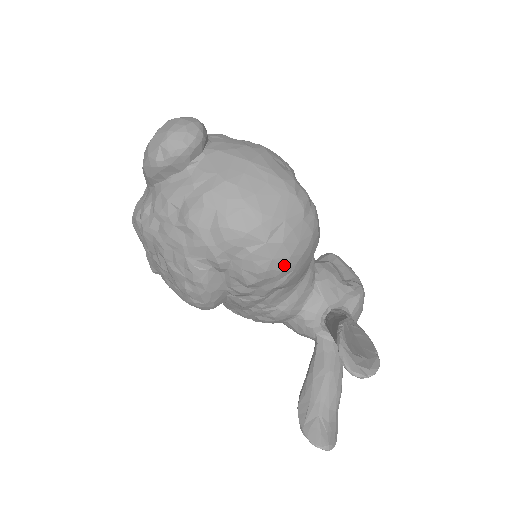
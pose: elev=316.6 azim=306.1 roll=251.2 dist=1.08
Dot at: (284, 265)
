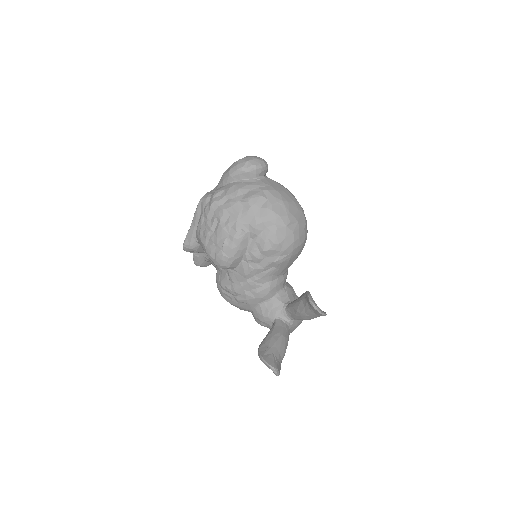
Dot at: (288, 246)
